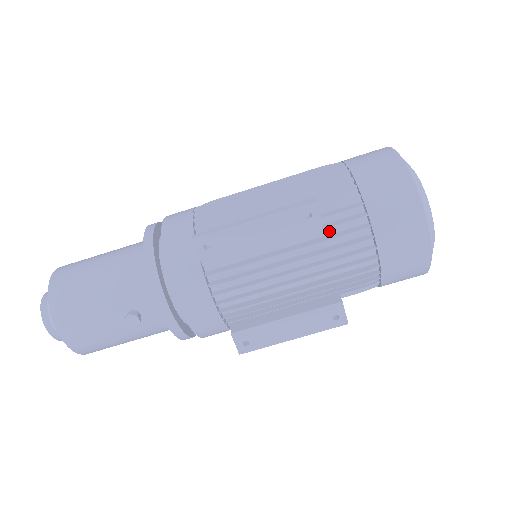
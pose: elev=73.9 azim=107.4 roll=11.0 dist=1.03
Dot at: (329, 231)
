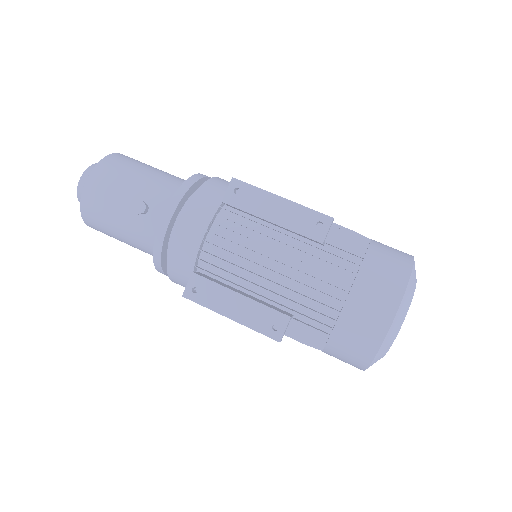
Dot at: (324, 257)
